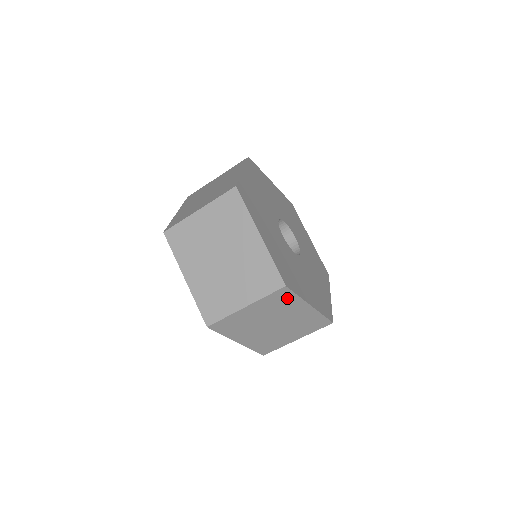
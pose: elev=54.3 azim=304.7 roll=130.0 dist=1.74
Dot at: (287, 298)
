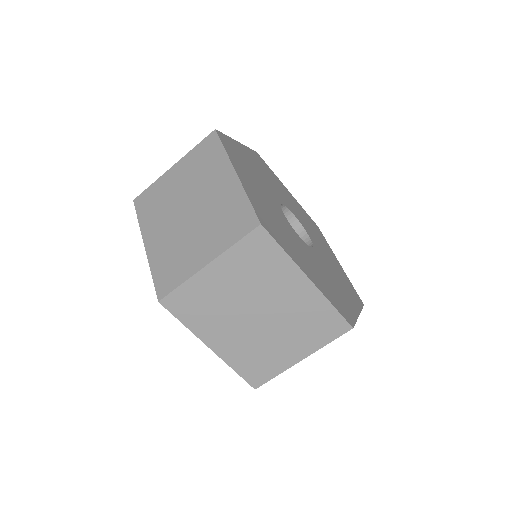
Dot at: (268, 254)
